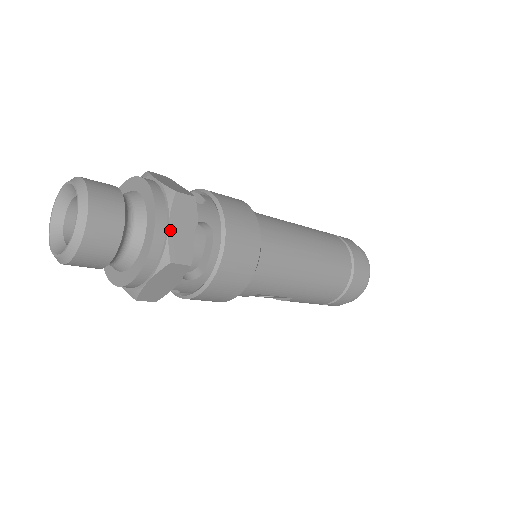
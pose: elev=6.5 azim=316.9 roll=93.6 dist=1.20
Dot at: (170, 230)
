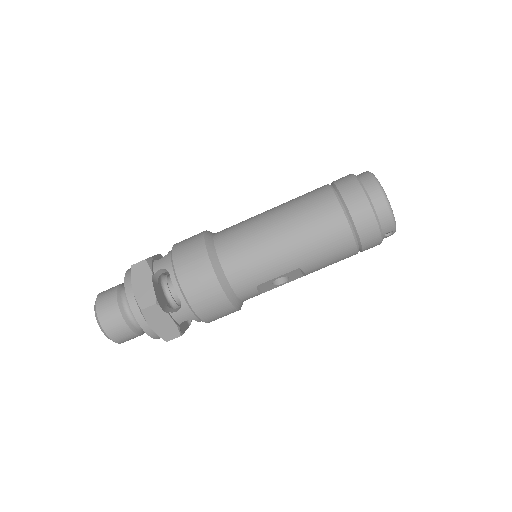
Dot at: (134, 291)
